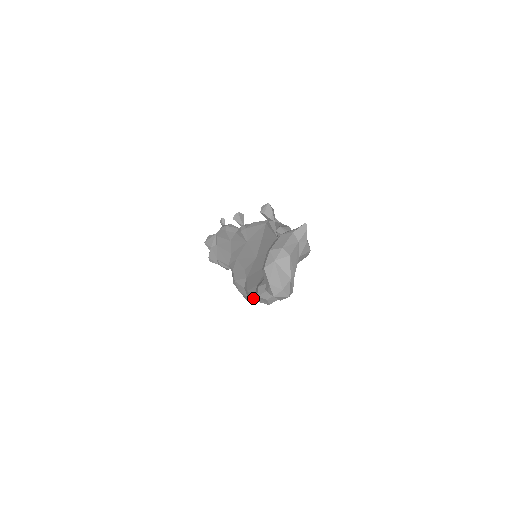
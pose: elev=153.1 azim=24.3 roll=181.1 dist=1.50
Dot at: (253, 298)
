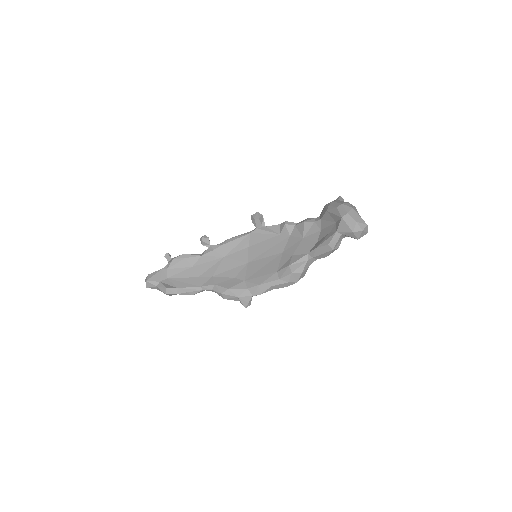
Dot at: (268, 289)
